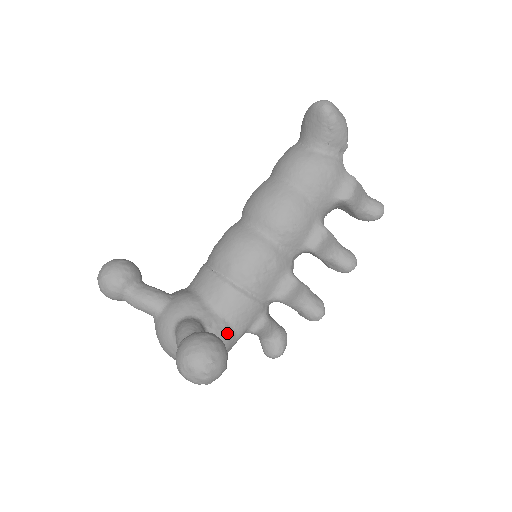
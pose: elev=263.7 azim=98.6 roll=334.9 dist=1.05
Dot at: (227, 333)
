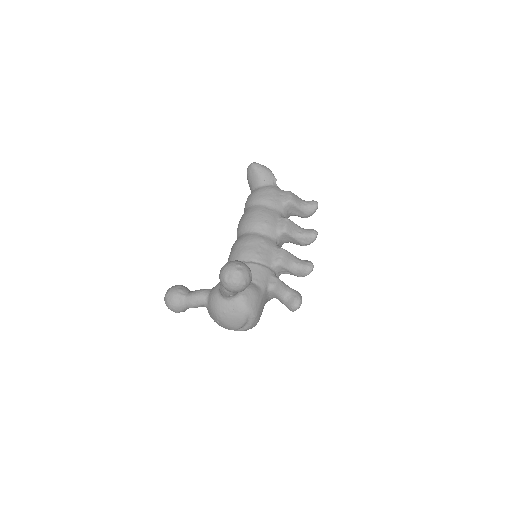
Dot at: (253, 286)
